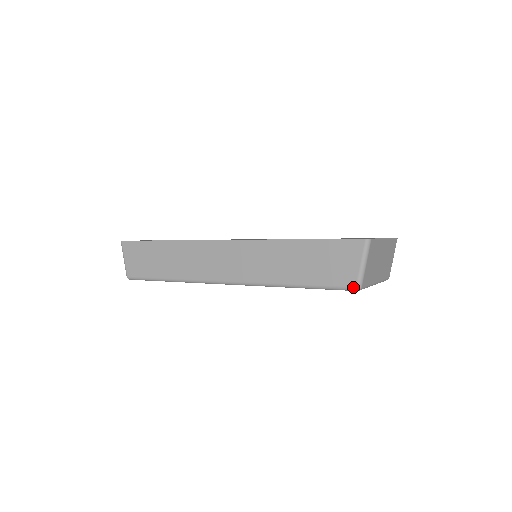
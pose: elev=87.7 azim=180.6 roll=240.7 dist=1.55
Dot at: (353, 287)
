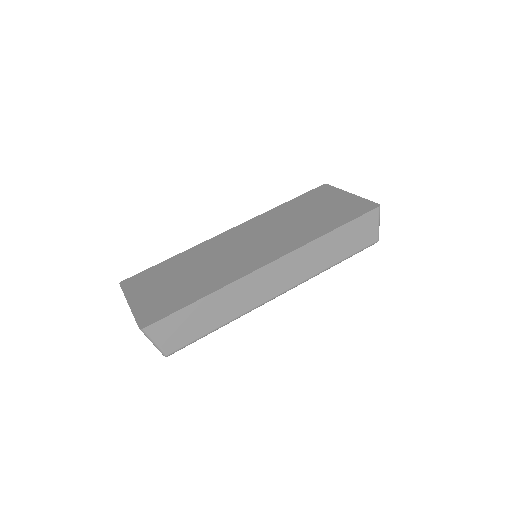
Dot at: (376, 242)
